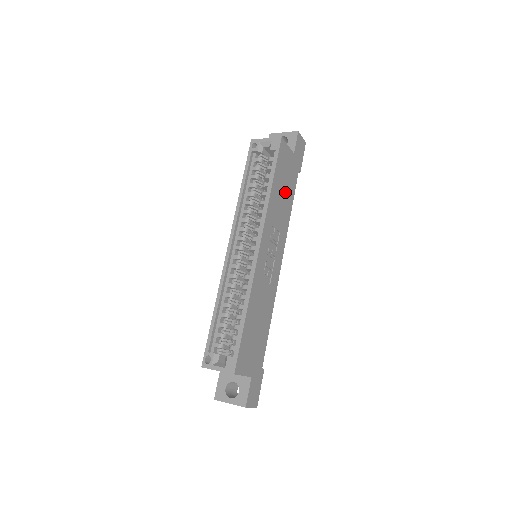
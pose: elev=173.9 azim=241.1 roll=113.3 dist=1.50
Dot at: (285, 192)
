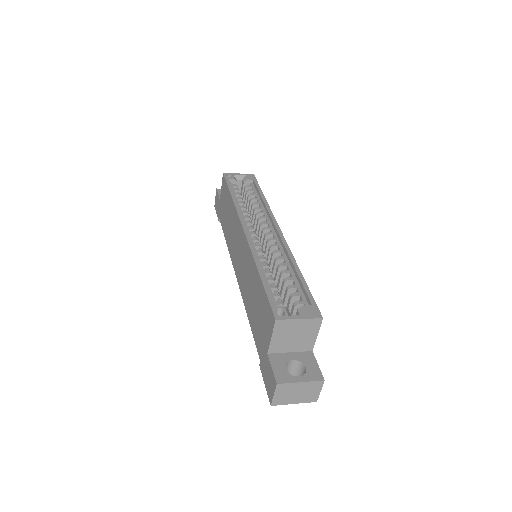
Dot at: occluded
